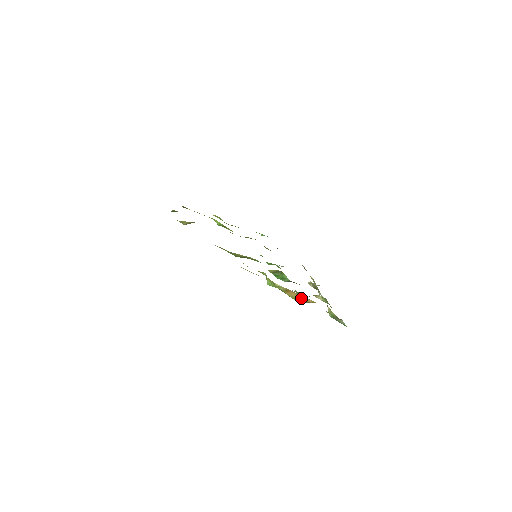
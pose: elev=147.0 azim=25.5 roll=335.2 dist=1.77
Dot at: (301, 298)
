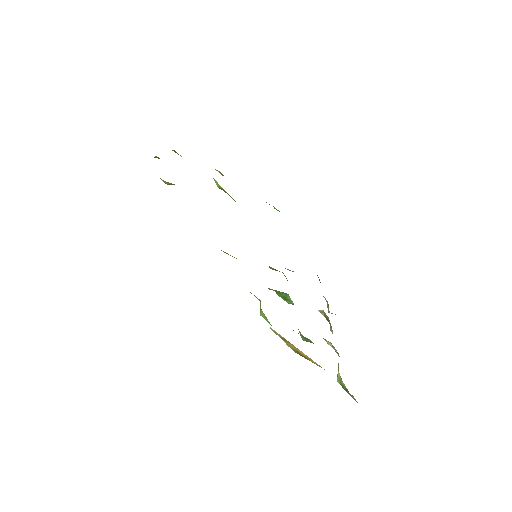
Dot at: (303, 354)
